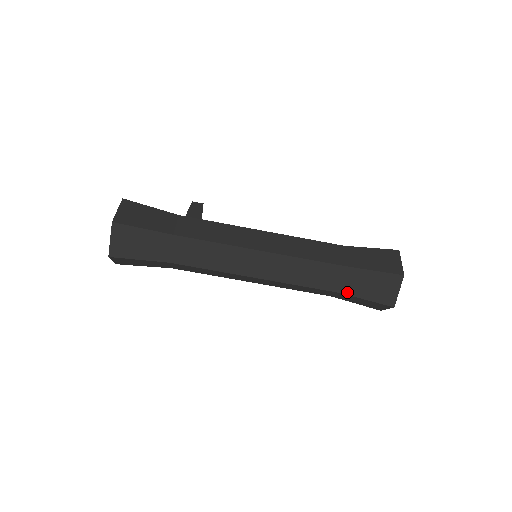
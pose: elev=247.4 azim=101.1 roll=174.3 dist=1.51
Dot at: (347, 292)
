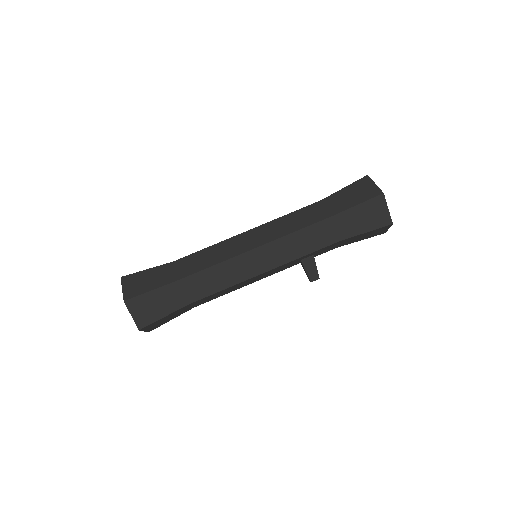
Dot at: (337, 212)
